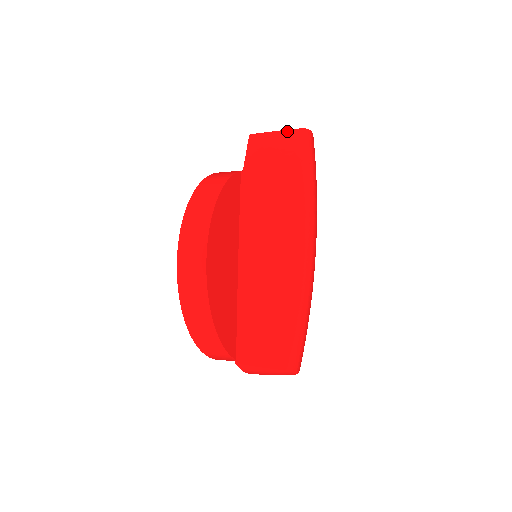
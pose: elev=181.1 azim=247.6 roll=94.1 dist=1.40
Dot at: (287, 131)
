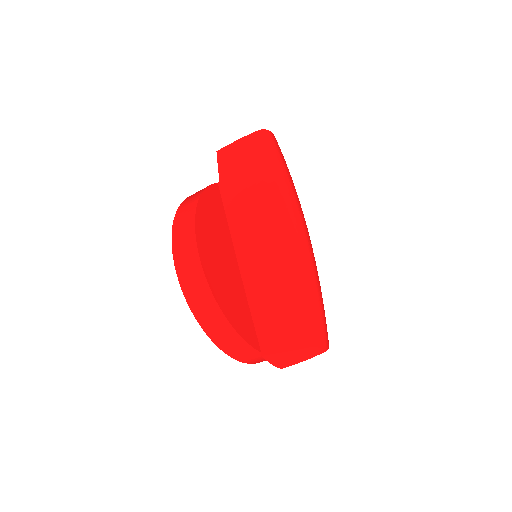
Dot at: (247, 136)
